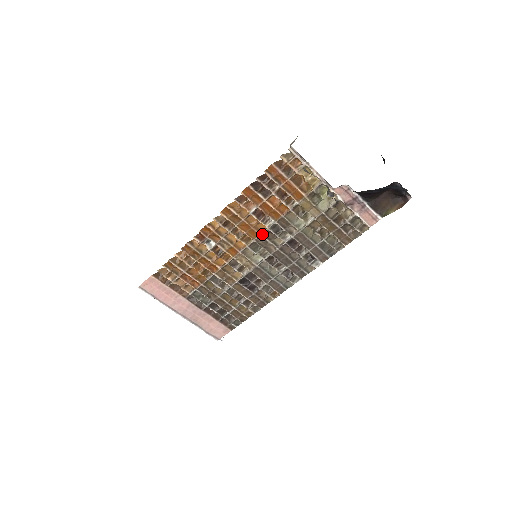
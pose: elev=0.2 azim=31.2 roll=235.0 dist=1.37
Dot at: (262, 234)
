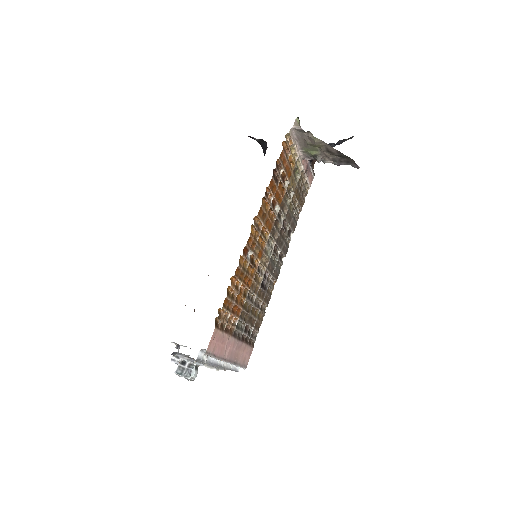
Dot at: (274, 224)
